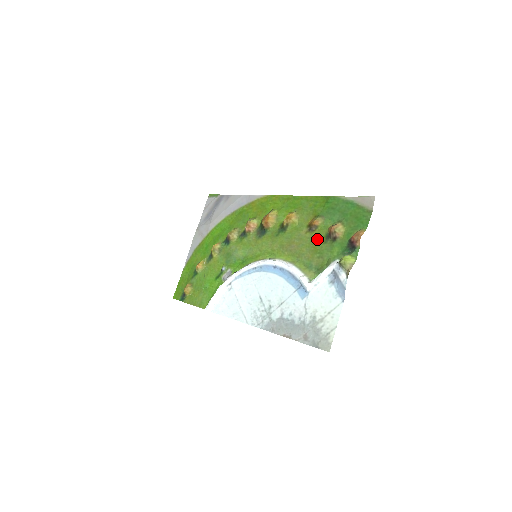
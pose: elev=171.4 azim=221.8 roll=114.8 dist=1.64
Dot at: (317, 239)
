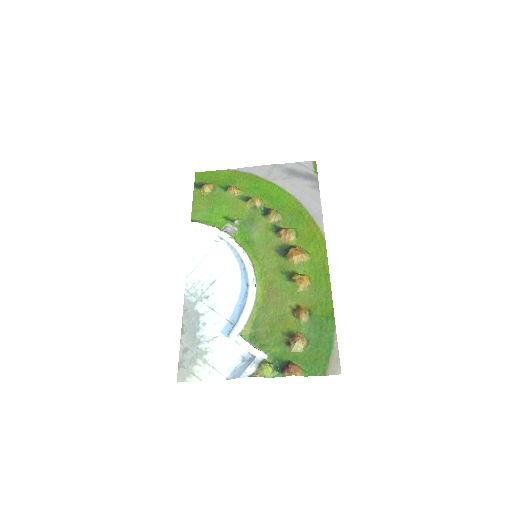
Dot at: (285, 323)
